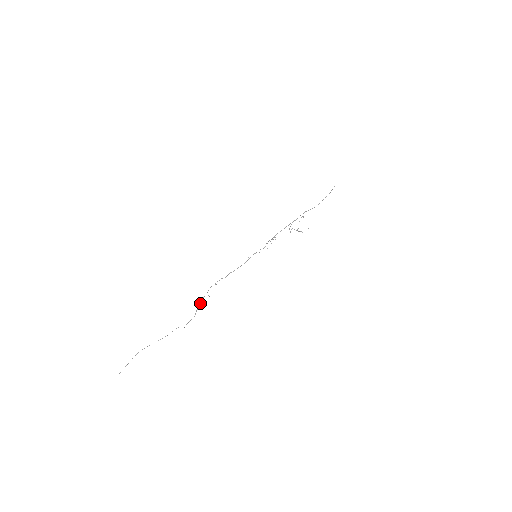
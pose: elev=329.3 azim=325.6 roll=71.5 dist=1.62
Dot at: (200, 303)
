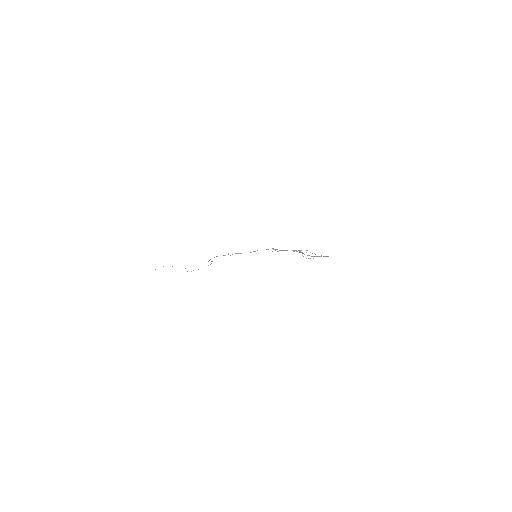
Dot at: occluded
